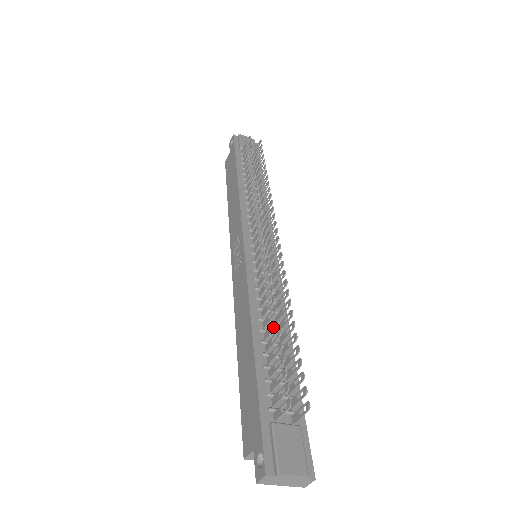
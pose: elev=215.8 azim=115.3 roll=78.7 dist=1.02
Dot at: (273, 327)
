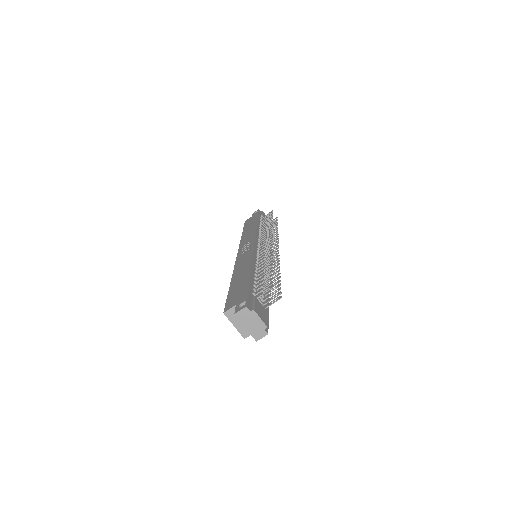
Dot at: (268, 267)
